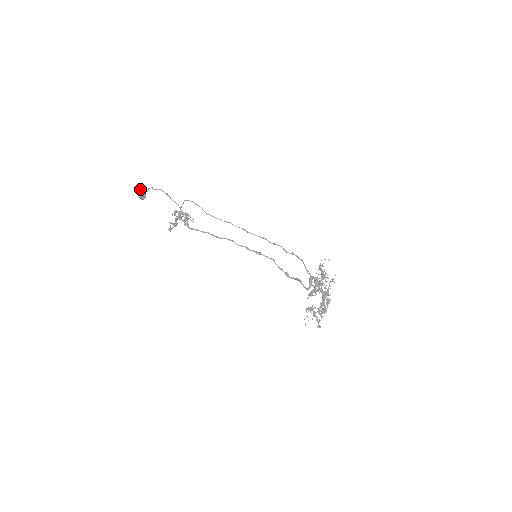
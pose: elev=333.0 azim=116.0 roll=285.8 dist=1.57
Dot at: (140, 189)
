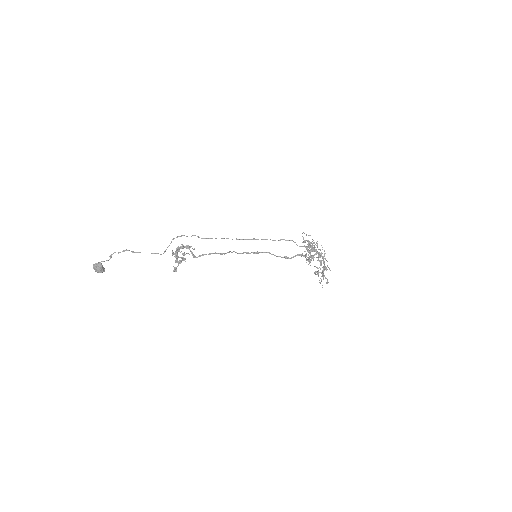
Dot at: (96, 263)
